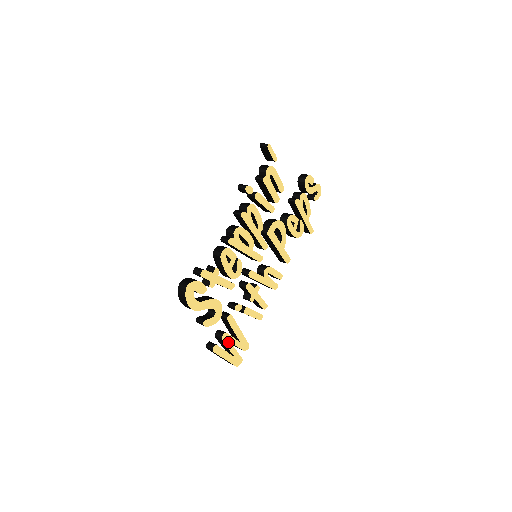
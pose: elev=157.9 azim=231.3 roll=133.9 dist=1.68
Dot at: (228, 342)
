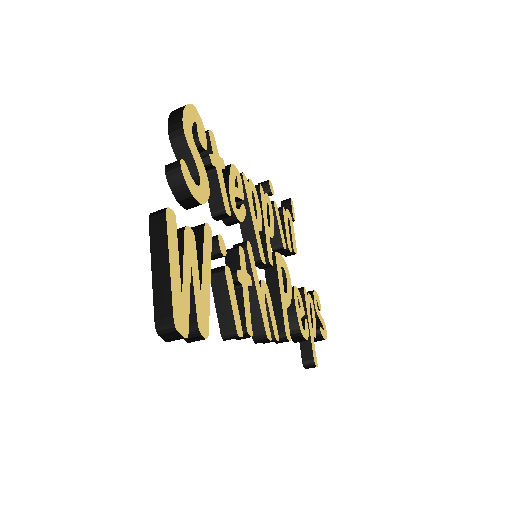
Dot at: (188, 253)
